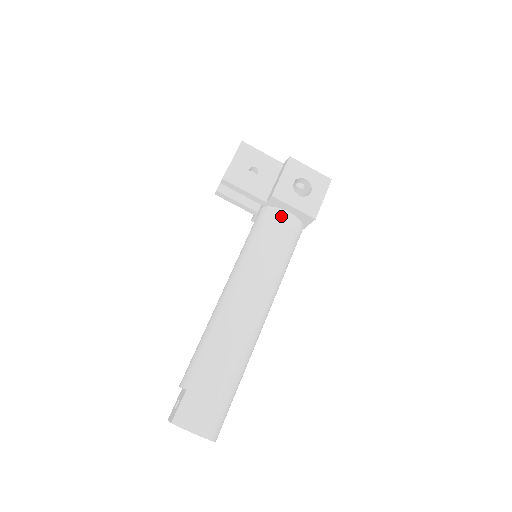
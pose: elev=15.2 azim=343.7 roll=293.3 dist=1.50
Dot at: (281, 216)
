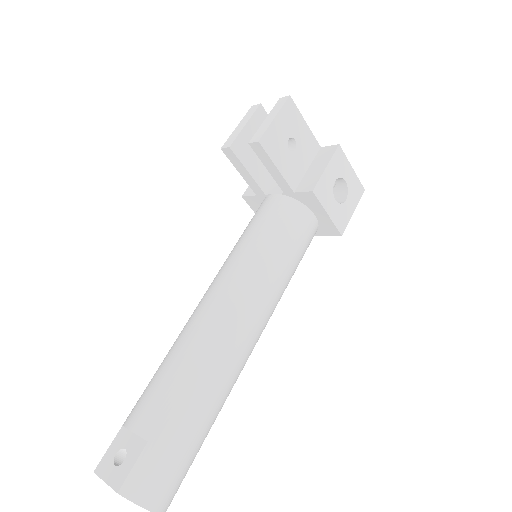
Dot at: (306, 217)
